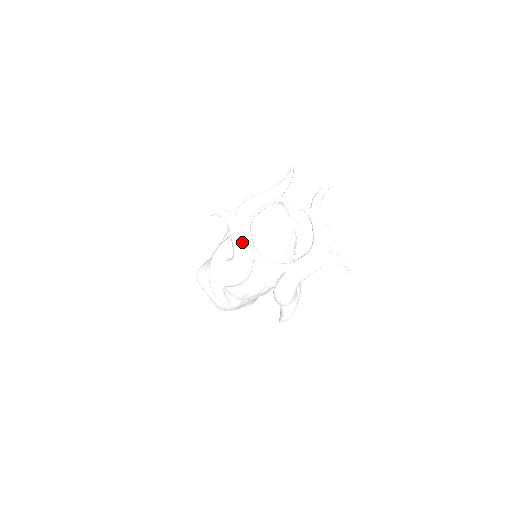
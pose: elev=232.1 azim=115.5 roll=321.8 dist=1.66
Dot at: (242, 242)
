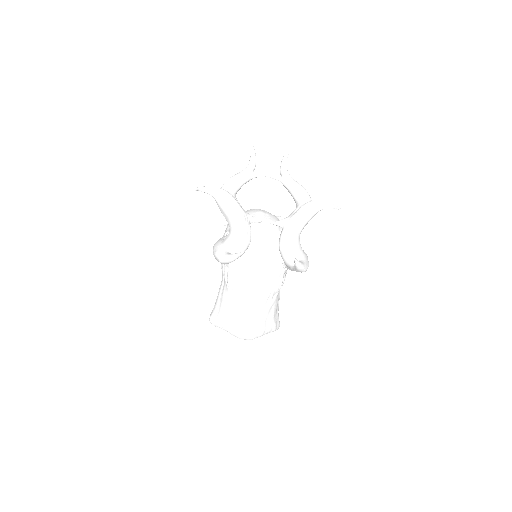
Dot at: (232, 205)
